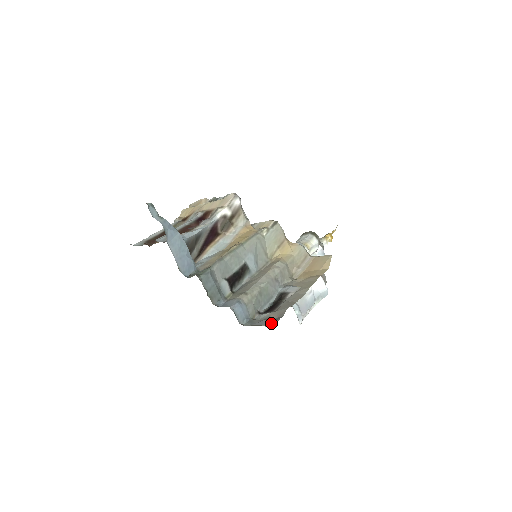
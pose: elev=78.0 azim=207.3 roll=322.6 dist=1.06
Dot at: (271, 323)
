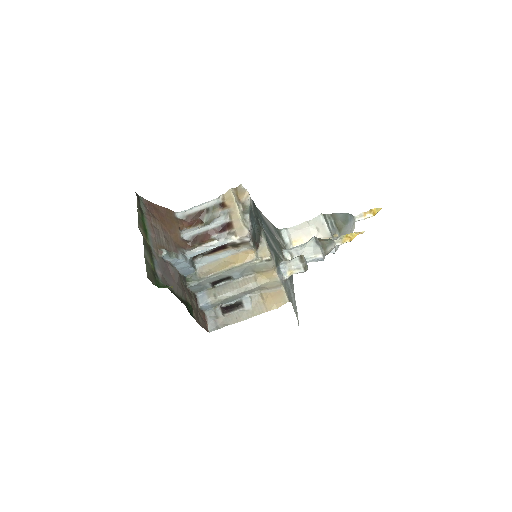
Dot at: (212, 328)
